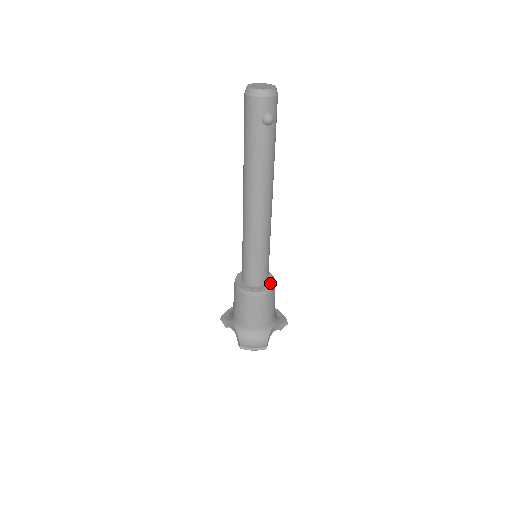
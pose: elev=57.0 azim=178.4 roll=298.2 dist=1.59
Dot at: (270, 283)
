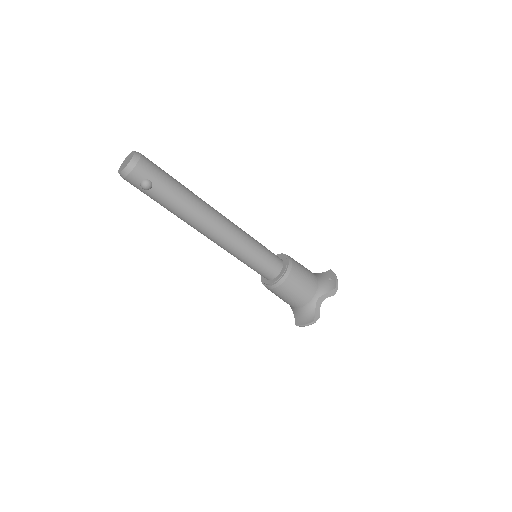
Dot at: (282, 272)
